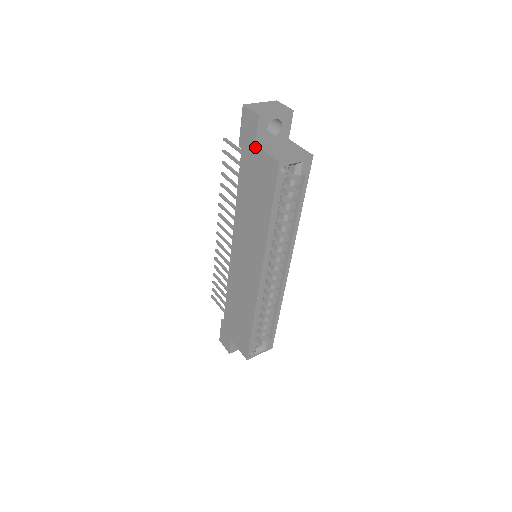
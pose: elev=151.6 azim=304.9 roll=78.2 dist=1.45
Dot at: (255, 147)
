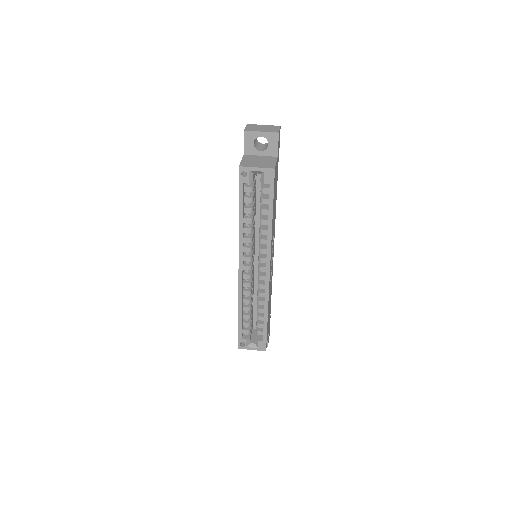
Dot at: (243, 156)
